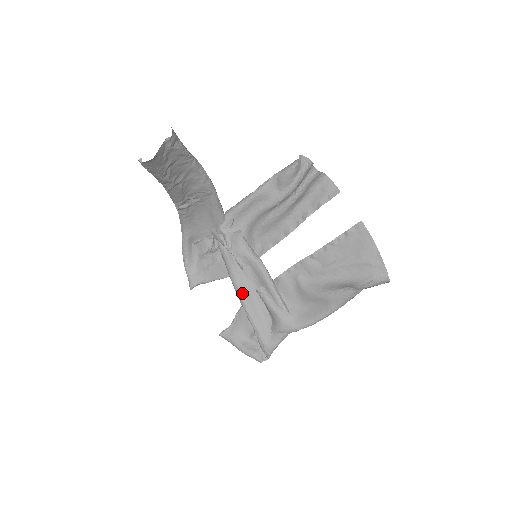
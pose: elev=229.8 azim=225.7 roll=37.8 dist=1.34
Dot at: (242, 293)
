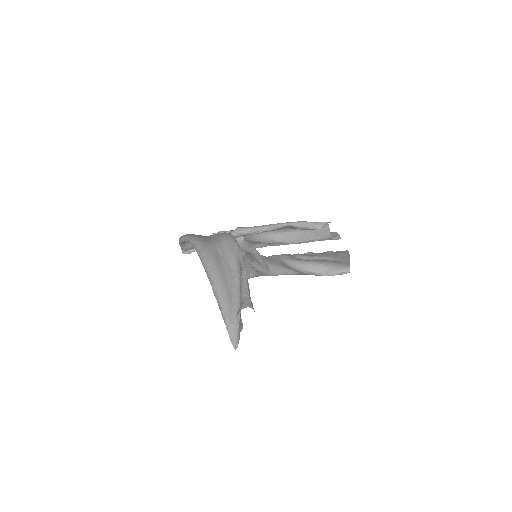
Dot at: occluded
